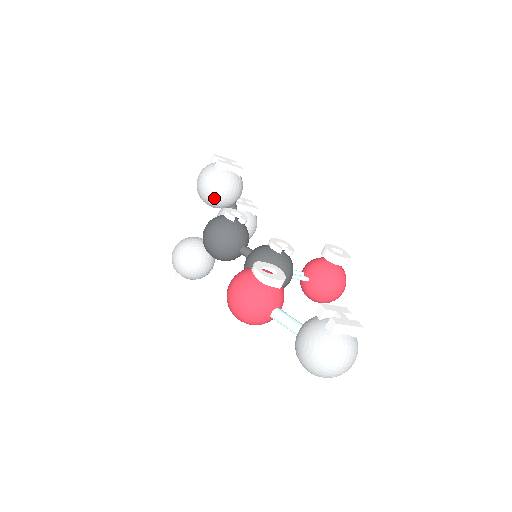
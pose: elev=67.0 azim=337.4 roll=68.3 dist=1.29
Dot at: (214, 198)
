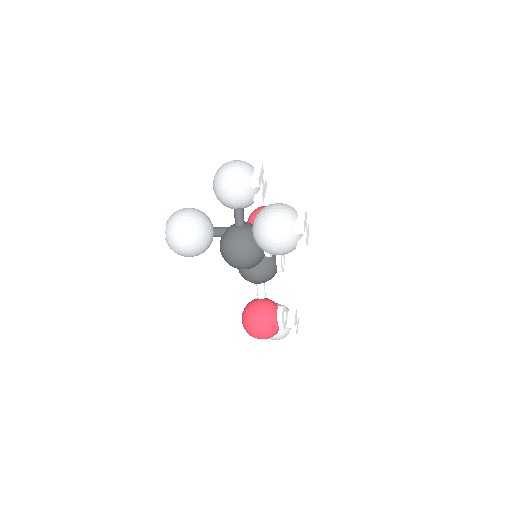
Dot at: occluded
